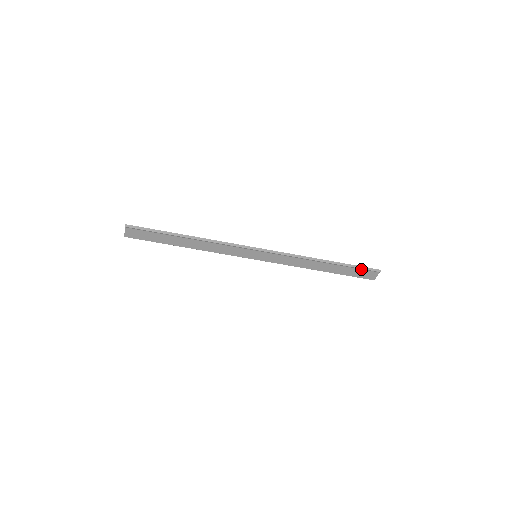
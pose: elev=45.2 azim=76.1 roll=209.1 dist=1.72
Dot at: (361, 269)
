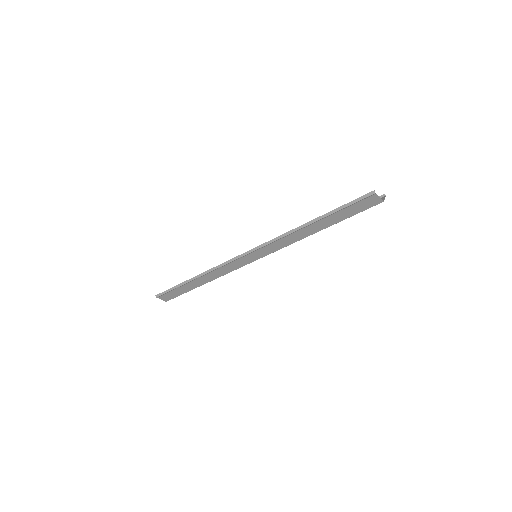
Dot at: (352, 204)
